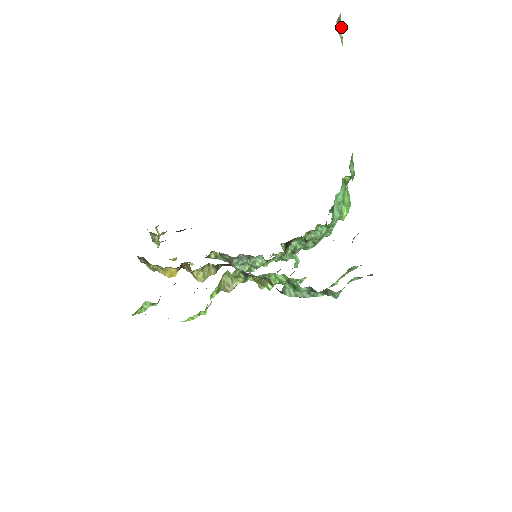
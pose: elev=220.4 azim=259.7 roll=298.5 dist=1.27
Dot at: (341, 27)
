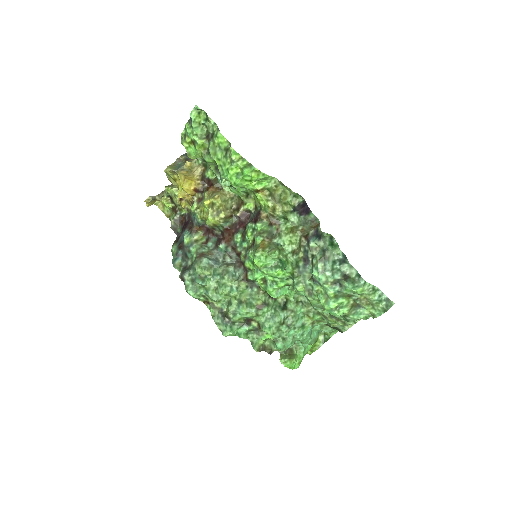
Dot at: occluded
